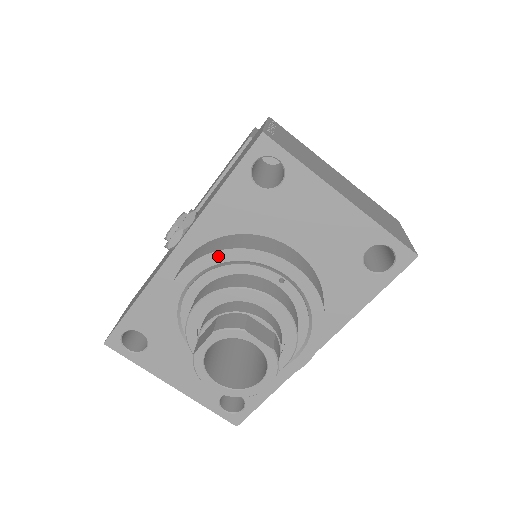
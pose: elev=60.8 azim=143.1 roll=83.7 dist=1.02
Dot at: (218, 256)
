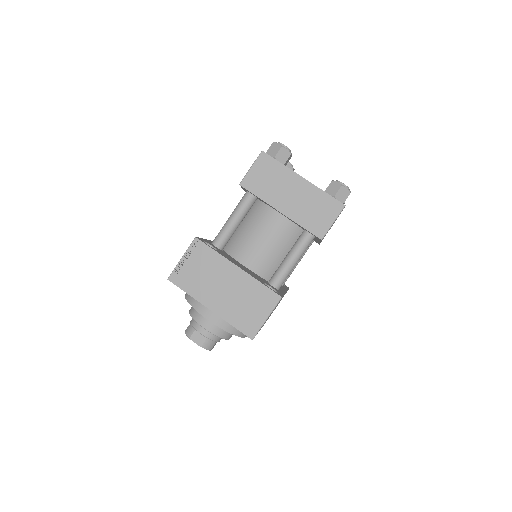
Dot at: occluded
